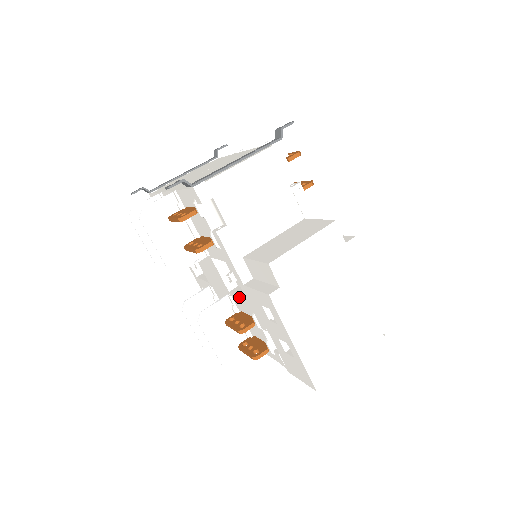
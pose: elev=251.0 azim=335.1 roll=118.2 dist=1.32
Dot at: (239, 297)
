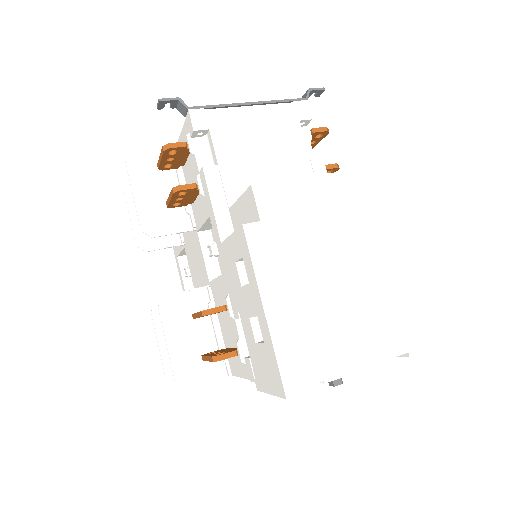
Dot at: (217, 278)
